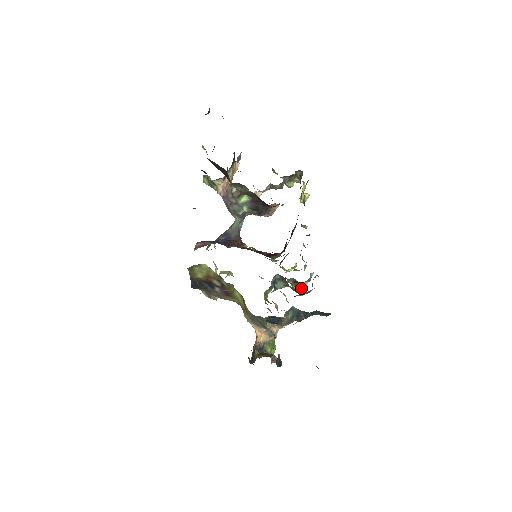
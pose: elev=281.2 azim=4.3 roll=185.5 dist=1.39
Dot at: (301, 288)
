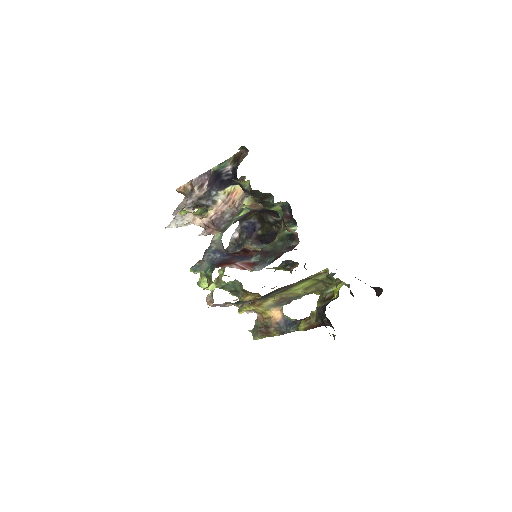
Dot at: occluded
